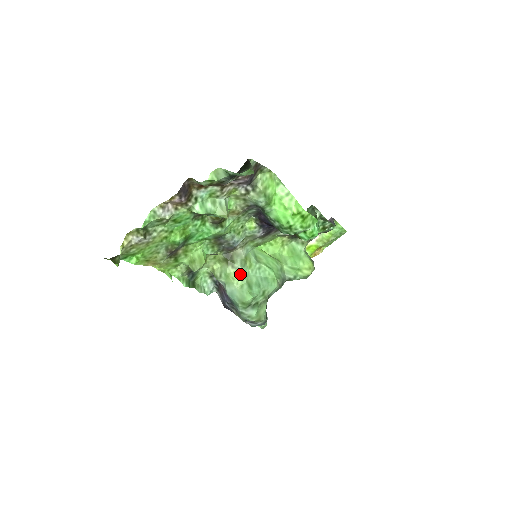
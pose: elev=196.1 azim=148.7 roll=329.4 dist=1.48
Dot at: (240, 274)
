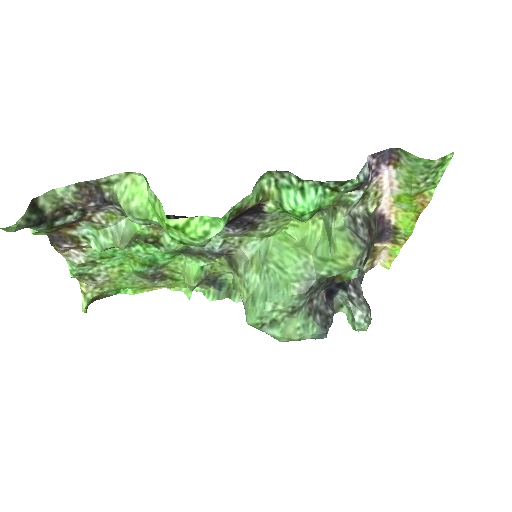
Dot at: (244, 284)
